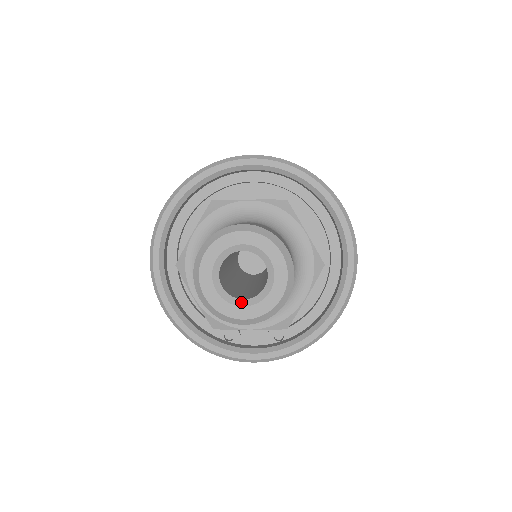
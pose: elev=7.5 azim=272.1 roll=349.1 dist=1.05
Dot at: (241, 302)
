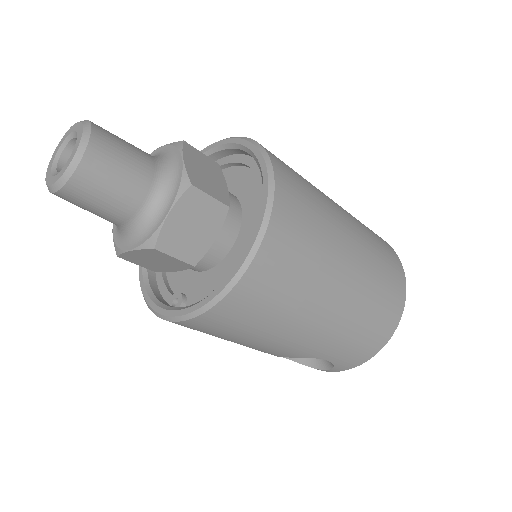
Dot at: (57, 173)
